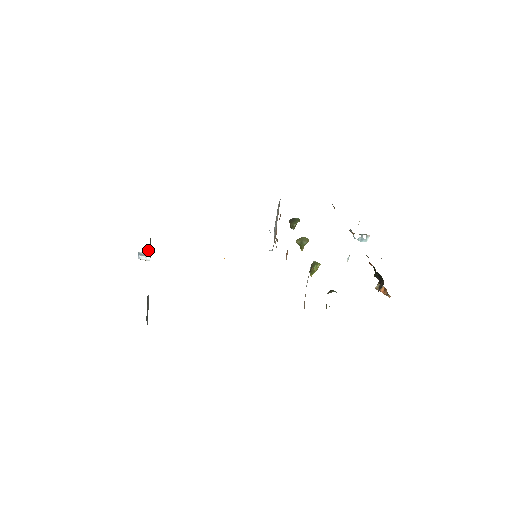
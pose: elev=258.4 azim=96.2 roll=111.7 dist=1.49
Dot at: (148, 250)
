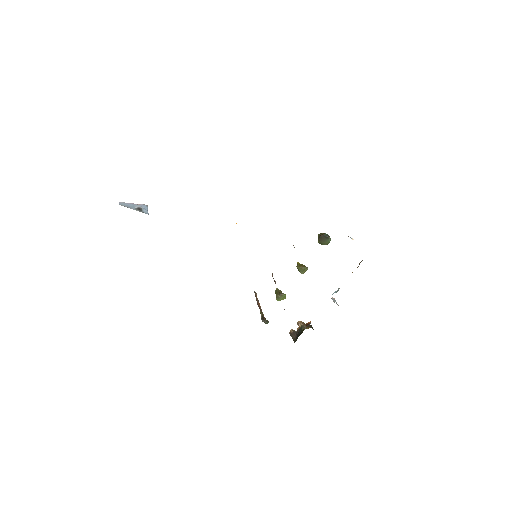
Dot at: occluded
